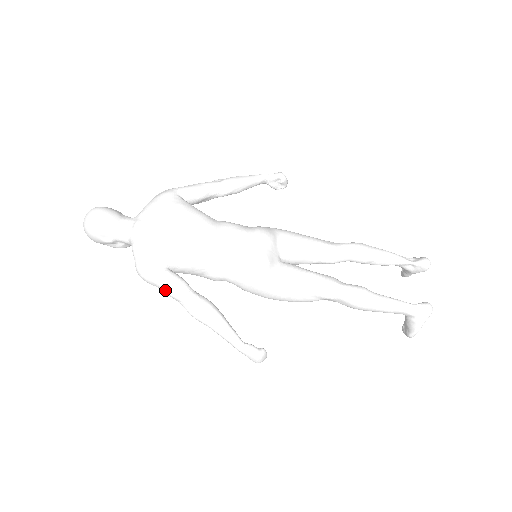
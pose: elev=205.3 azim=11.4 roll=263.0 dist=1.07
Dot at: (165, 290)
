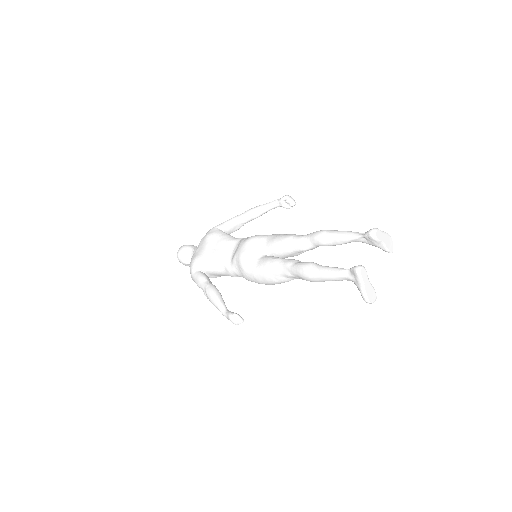
Dot at: occluded
